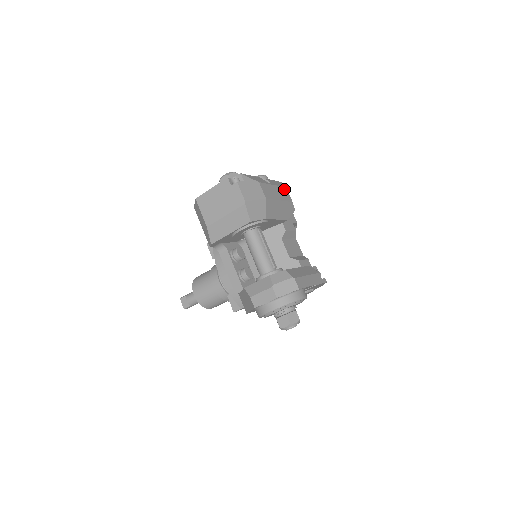
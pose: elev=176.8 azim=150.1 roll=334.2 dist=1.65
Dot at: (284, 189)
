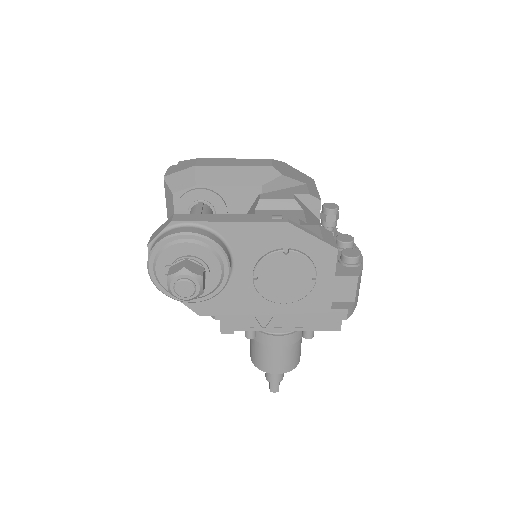
Dot at: (262, 160)
